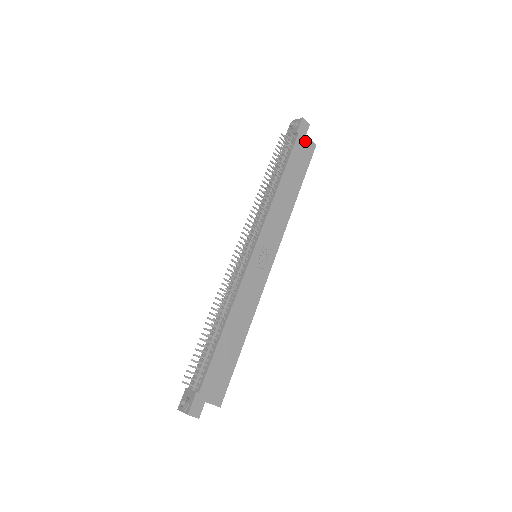
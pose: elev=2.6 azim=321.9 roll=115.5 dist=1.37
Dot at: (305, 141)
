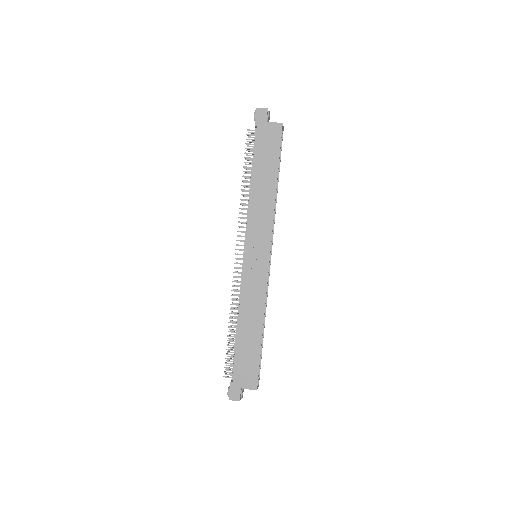
Dot at: (267, 128)
